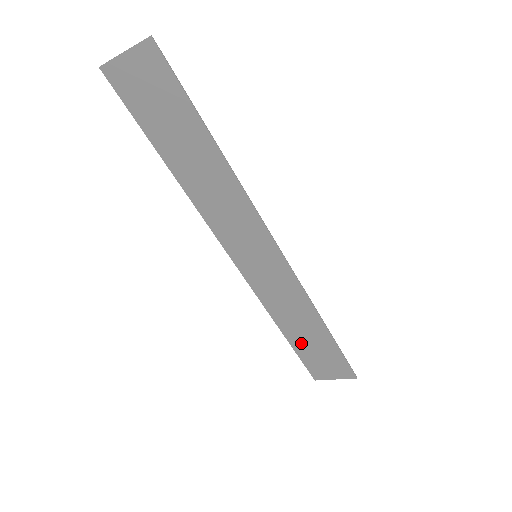
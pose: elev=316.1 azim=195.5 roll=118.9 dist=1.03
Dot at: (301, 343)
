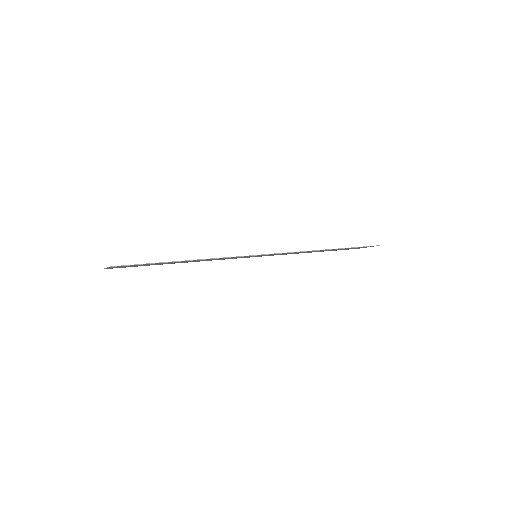
Dot at: occluded
